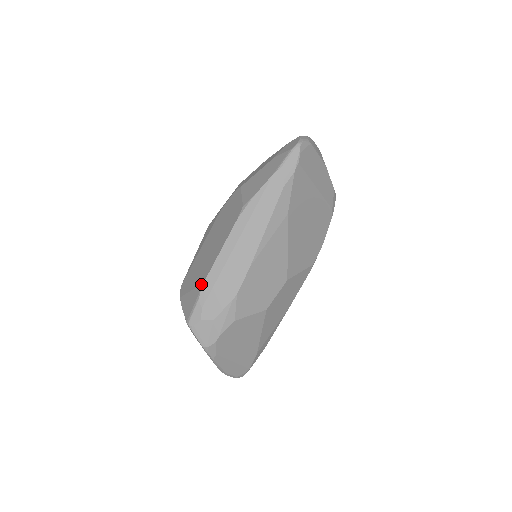
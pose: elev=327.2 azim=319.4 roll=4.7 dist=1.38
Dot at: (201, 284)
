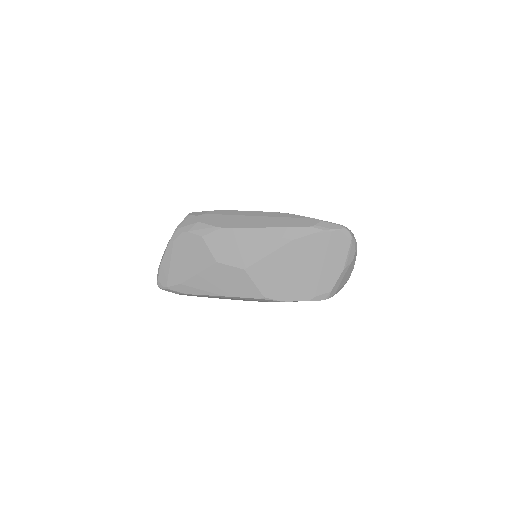
Dot at: (222, 210)
